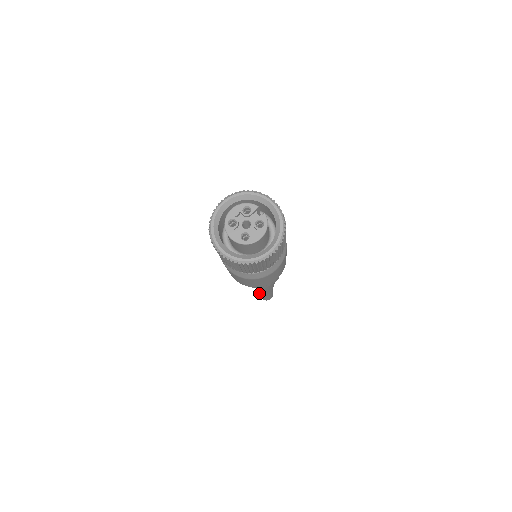
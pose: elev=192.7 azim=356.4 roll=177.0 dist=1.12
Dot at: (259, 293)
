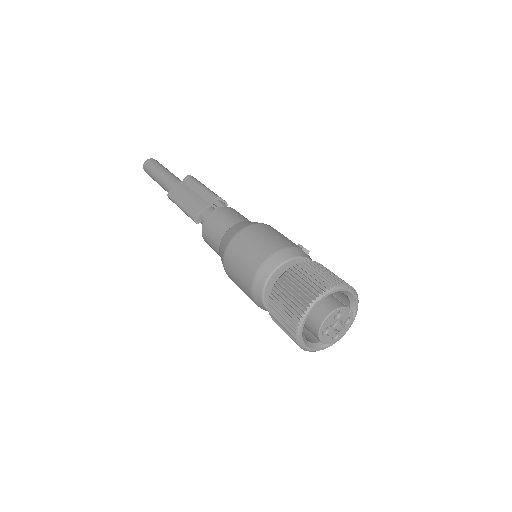
Dot at: occluded
